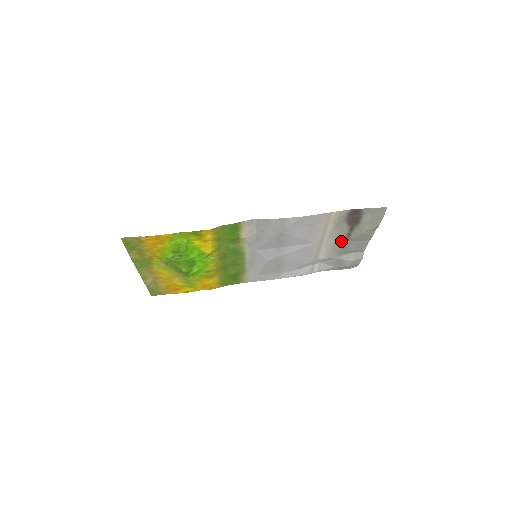
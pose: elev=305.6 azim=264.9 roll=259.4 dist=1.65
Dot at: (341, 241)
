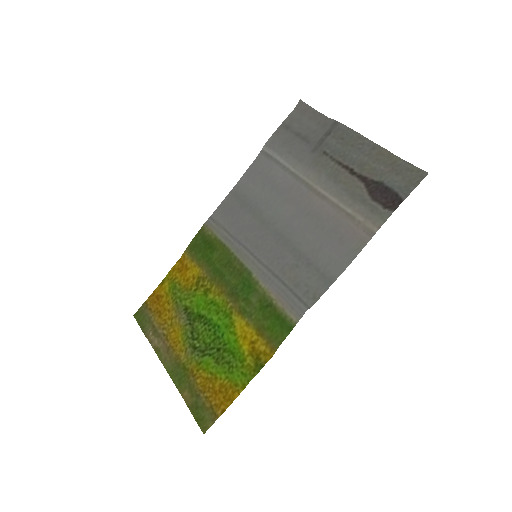
Dot at: (334, 169)
